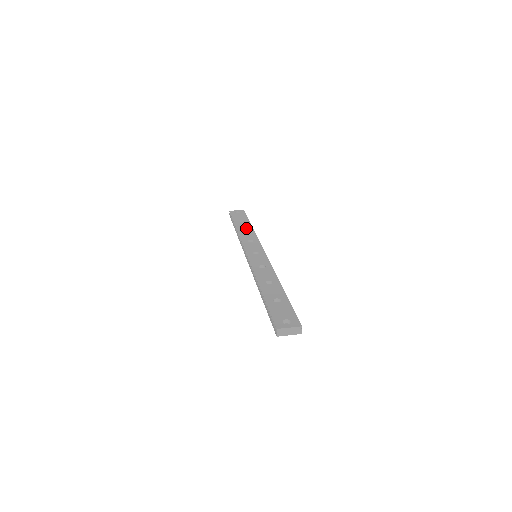
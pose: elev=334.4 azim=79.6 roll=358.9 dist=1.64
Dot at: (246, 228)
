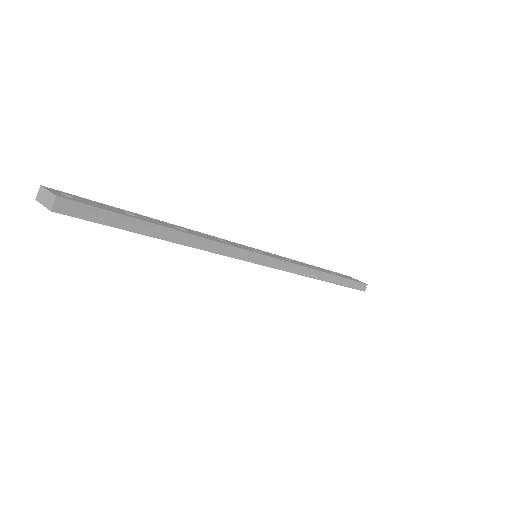
Dot at: occluded
